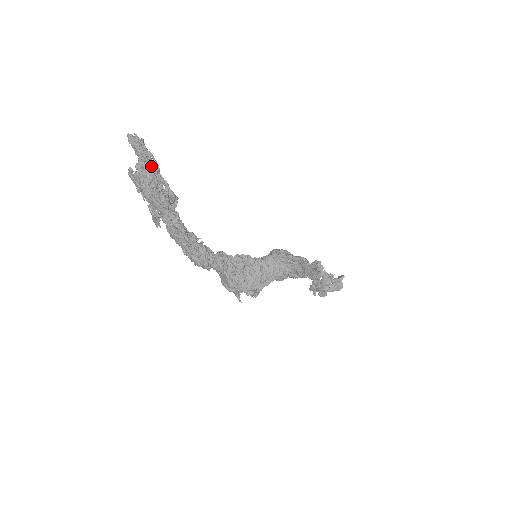
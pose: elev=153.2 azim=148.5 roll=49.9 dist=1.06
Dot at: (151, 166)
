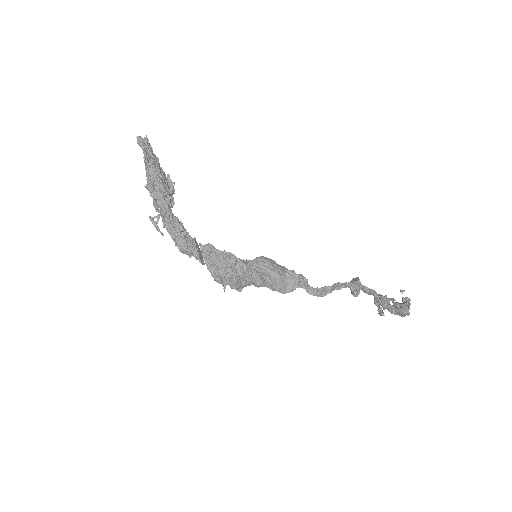
Dot at: (152, 164)
